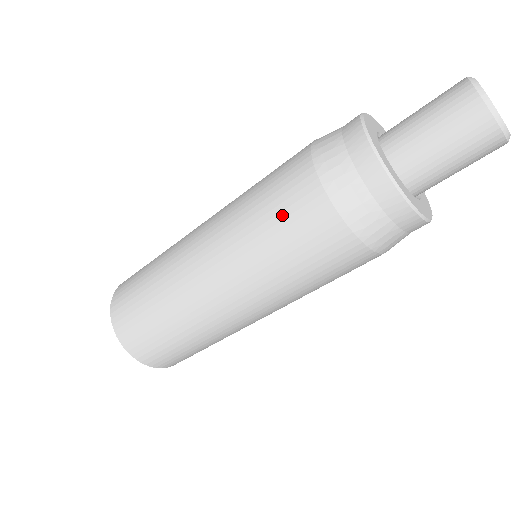
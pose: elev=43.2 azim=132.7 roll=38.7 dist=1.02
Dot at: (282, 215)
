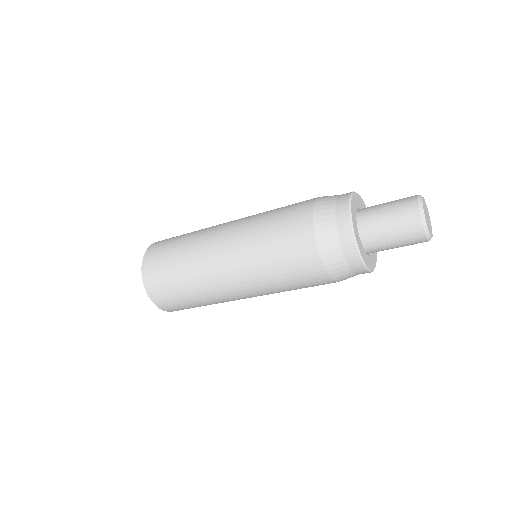
Dot at: (303, 285)
